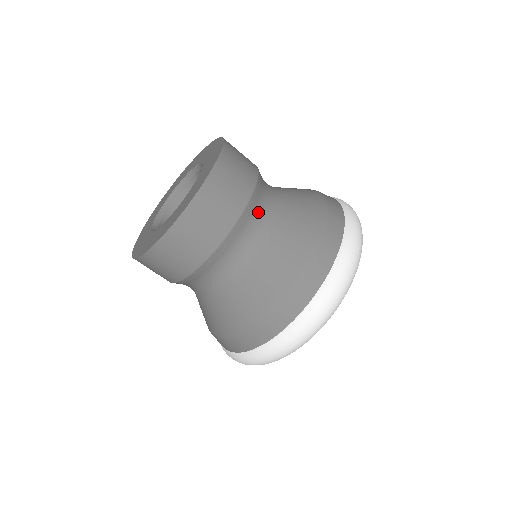
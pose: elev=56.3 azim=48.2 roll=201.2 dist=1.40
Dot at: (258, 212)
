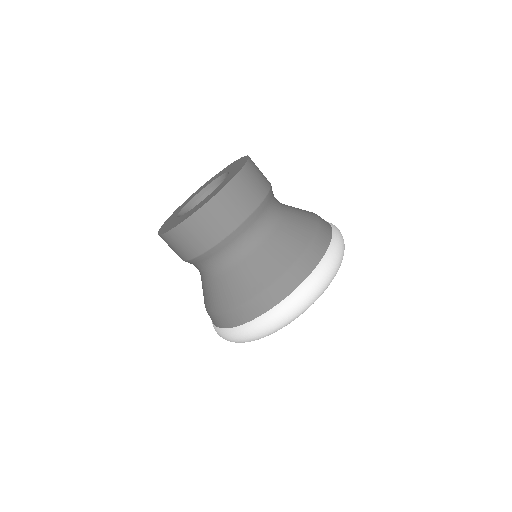
Dot at: (229, 249)
